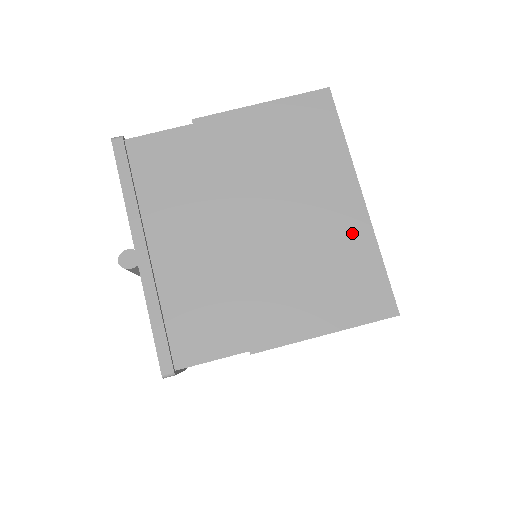
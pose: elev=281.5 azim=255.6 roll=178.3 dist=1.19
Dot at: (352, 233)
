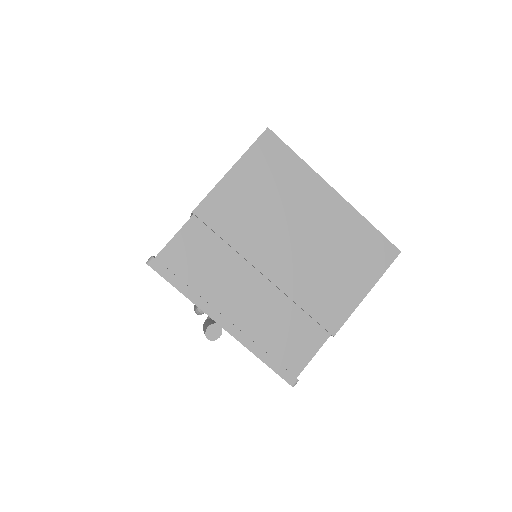
Dot at: (344, 220)
